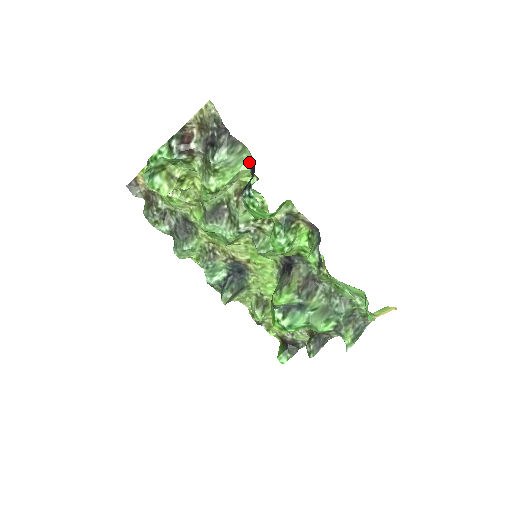
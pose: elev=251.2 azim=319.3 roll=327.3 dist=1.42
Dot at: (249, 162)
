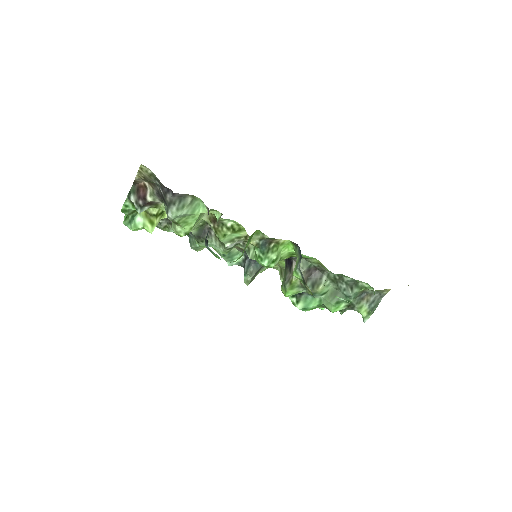
Dot at: (205, 206)
